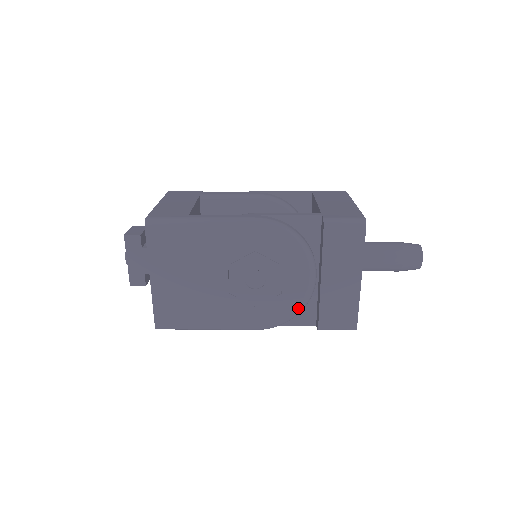
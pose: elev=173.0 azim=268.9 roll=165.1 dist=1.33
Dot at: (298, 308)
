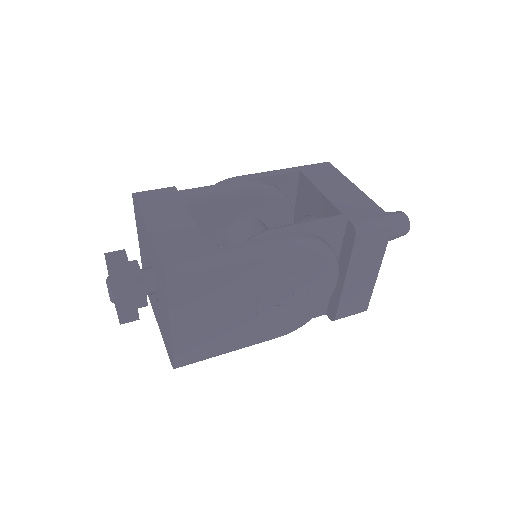
Dot at: (320, 310)
